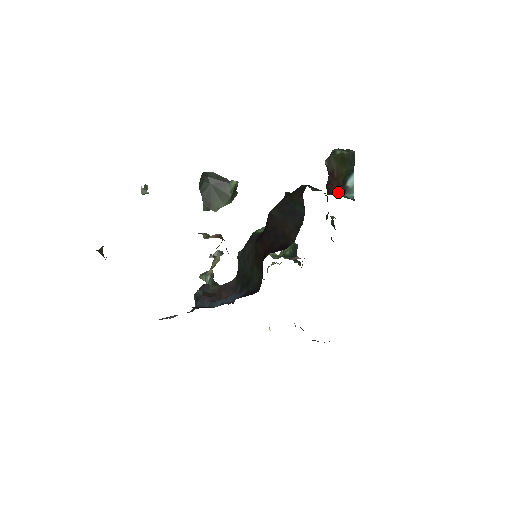
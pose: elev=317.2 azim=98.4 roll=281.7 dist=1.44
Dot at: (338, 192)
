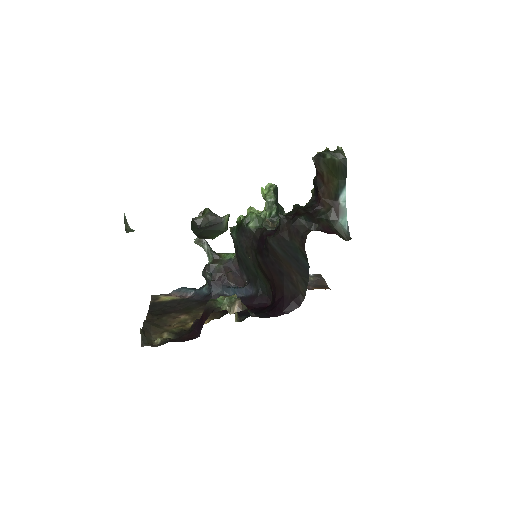
Dot at: (331, 212)
